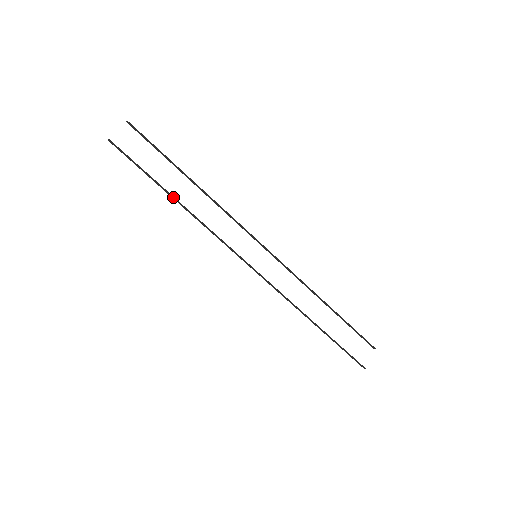
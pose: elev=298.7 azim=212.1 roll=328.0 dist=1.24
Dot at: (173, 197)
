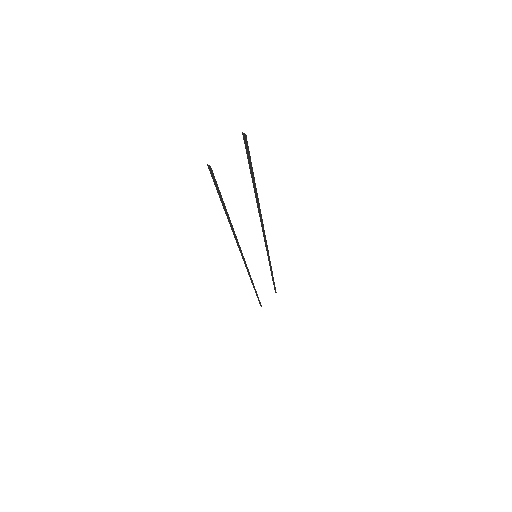
Dot at: (230, 222)
